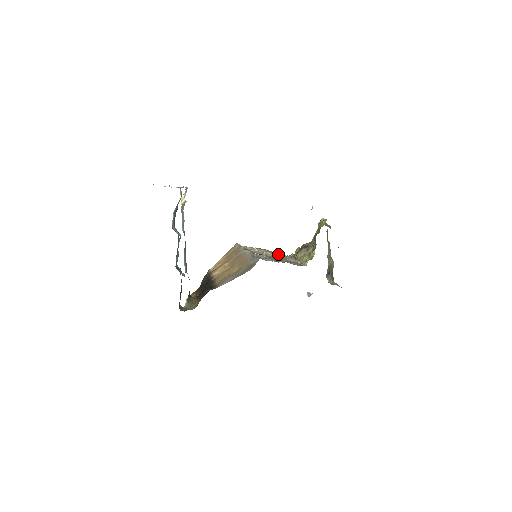
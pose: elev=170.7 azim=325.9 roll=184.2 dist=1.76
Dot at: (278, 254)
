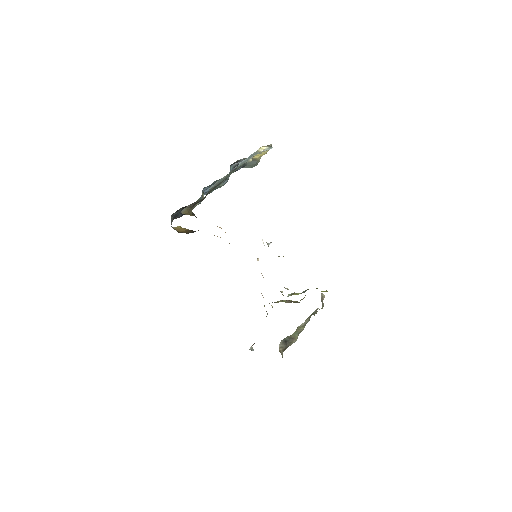
Dot at: occluded
